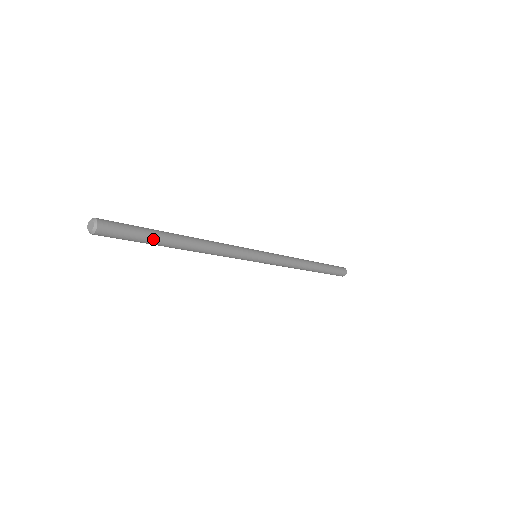
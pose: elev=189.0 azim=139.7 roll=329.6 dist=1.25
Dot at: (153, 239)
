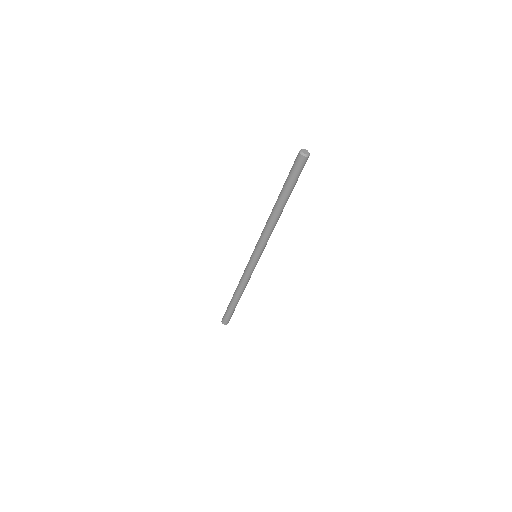
Dot at: occluded
